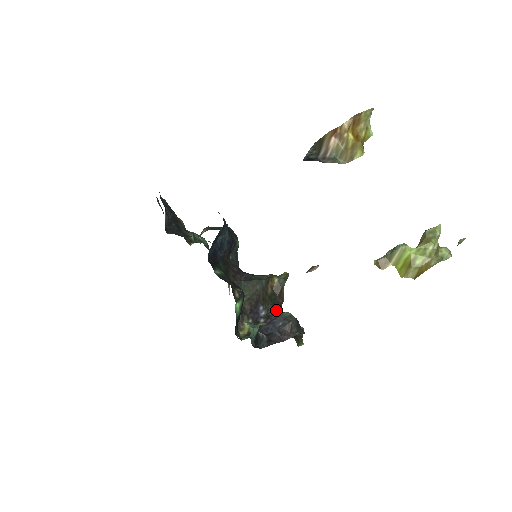
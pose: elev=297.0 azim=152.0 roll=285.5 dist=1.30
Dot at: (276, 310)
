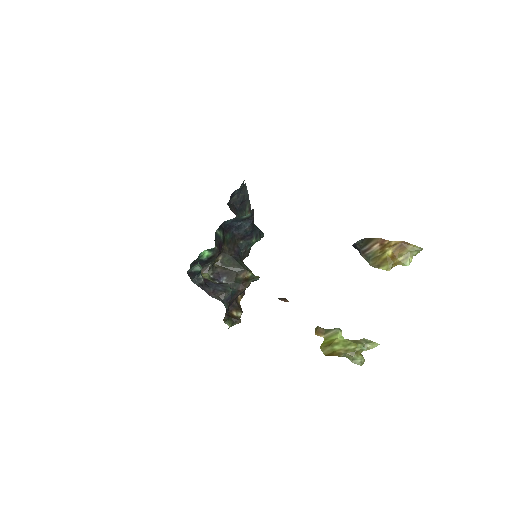
Dot at: (228, 284)
